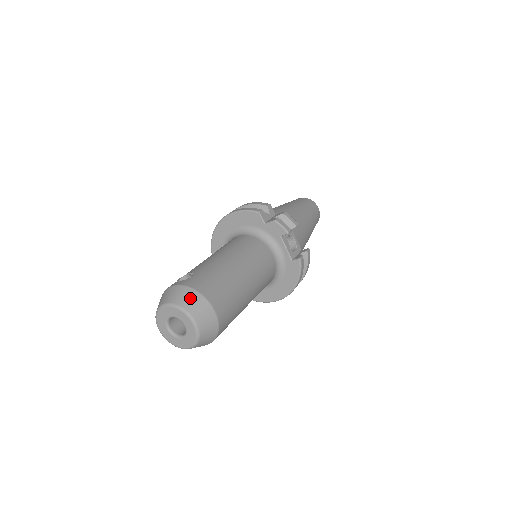
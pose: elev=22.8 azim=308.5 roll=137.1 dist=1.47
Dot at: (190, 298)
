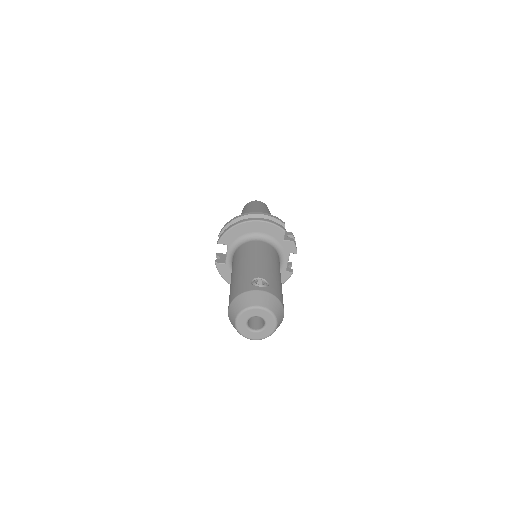
Dot at: (277, 306)
